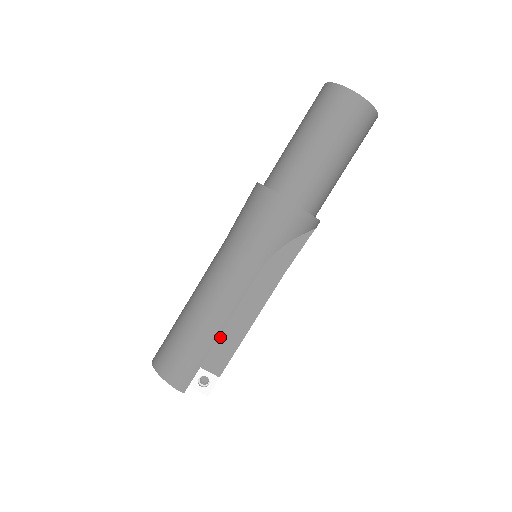
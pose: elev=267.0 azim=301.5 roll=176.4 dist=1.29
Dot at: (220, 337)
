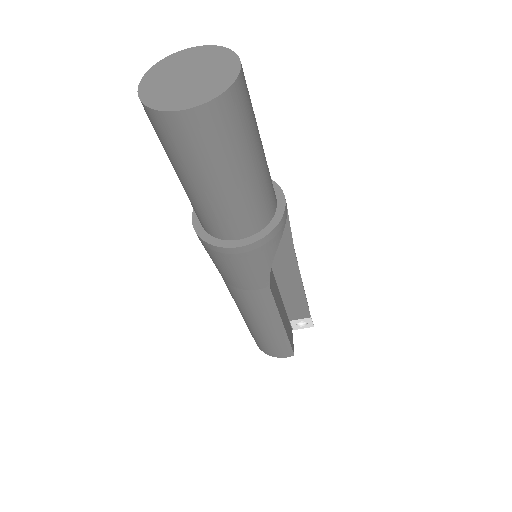
Dot at: (286, 304)
